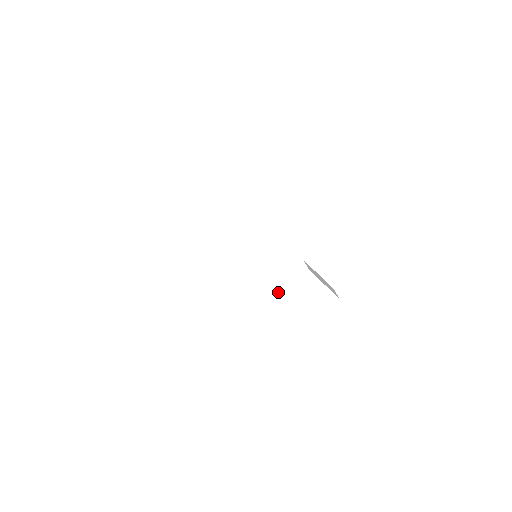
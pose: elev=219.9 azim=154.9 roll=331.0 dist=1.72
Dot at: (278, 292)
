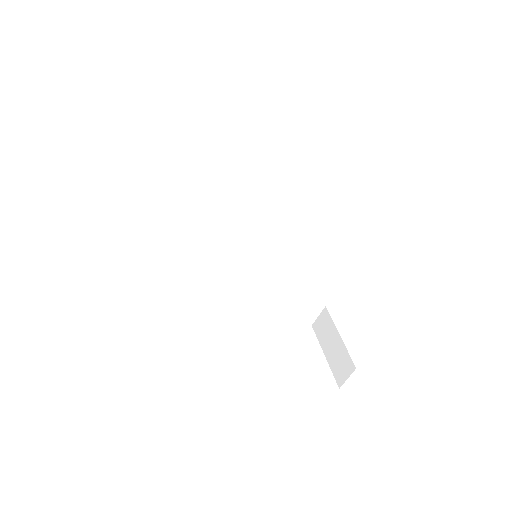
Dot at: (263, 310)
